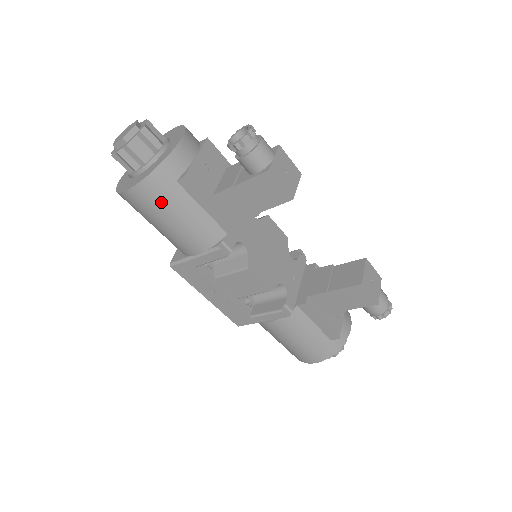
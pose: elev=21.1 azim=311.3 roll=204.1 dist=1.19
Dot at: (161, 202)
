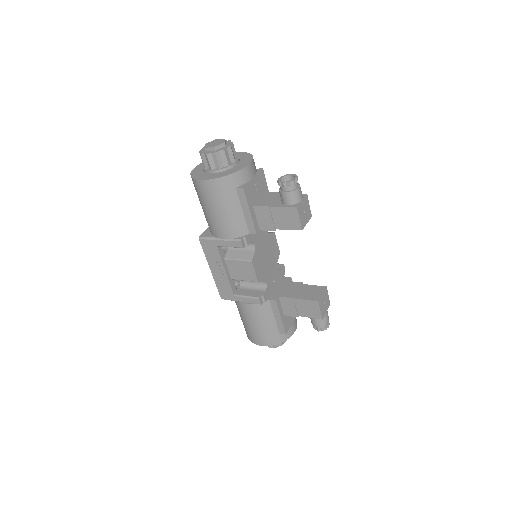
Dot at: (220, 196)
